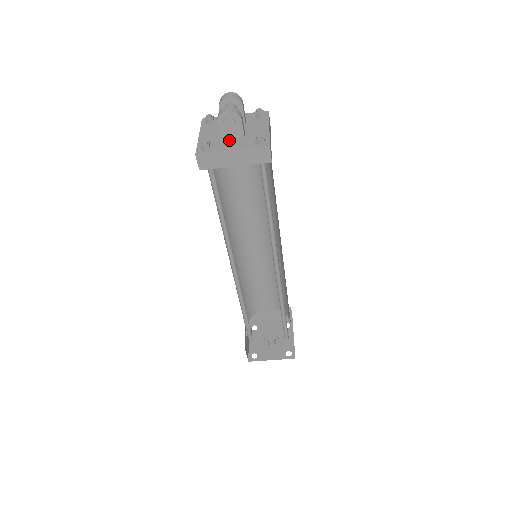
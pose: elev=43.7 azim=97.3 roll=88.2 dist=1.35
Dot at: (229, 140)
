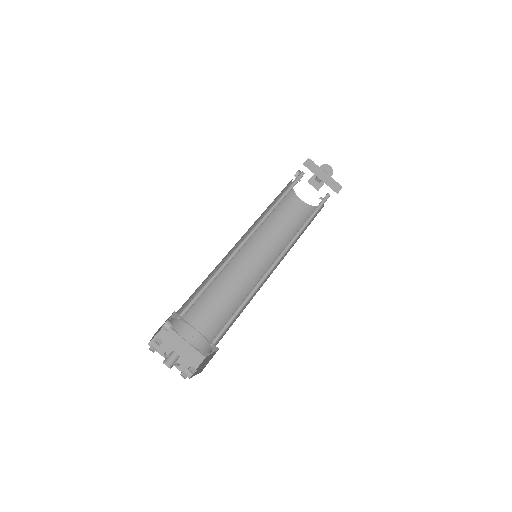
Dot at: occluded
